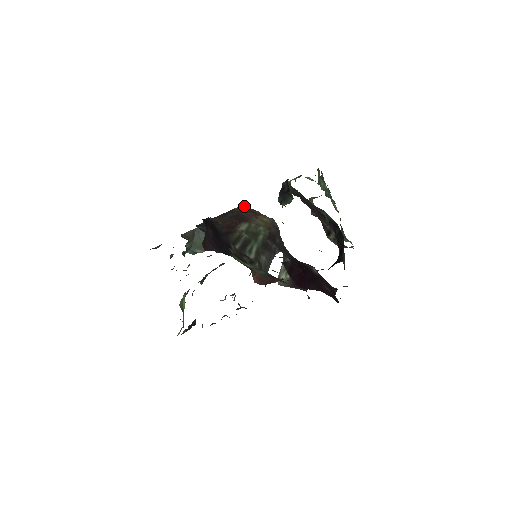
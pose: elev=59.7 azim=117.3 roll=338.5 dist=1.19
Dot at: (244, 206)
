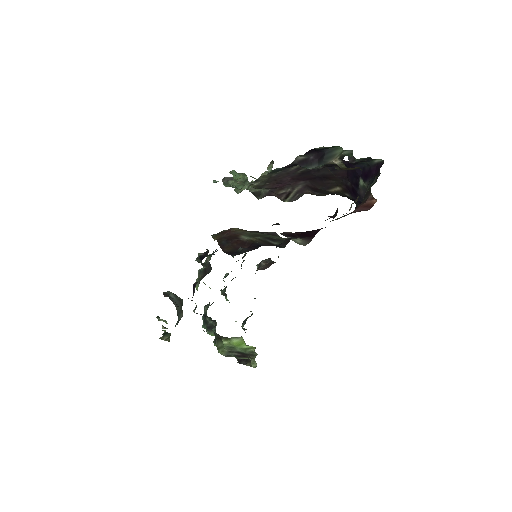
Dot at: (214, 235)
